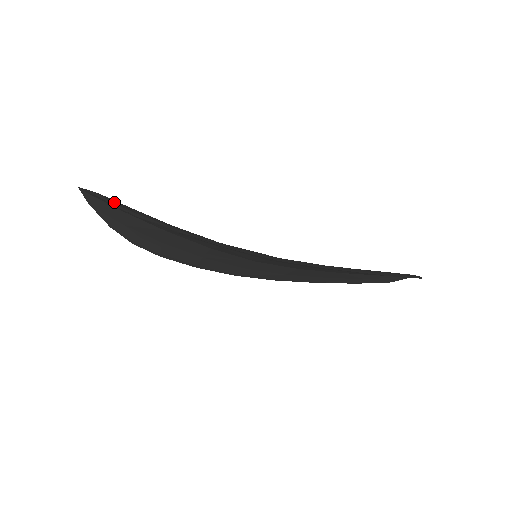
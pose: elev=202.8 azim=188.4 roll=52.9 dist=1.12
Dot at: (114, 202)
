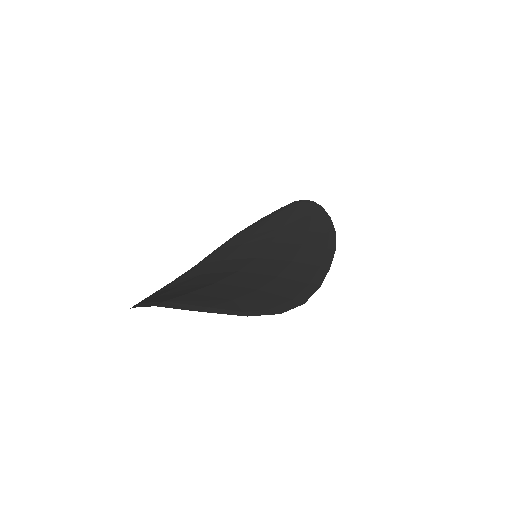
Dot at: (237, 309)
